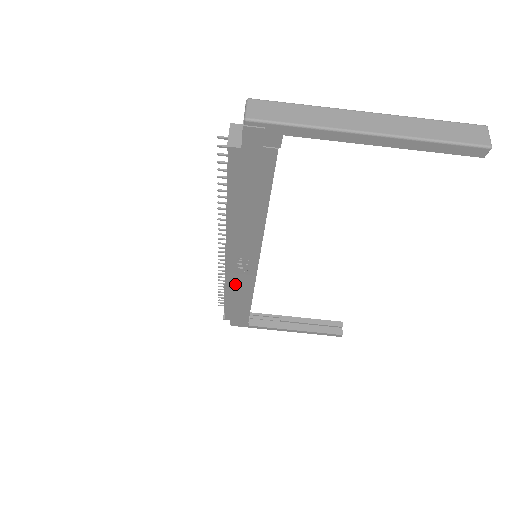
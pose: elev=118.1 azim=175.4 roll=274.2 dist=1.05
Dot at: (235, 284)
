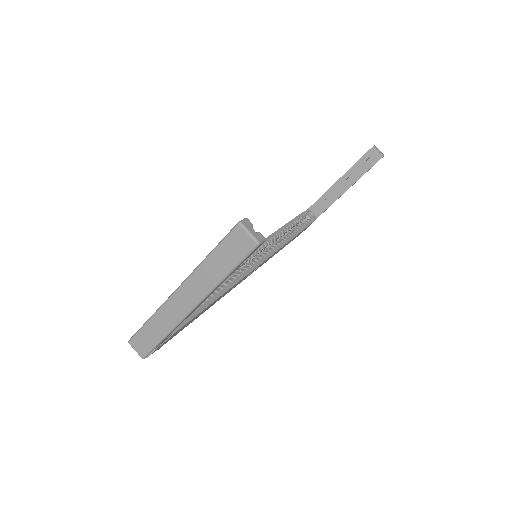
Dot at: occluded
